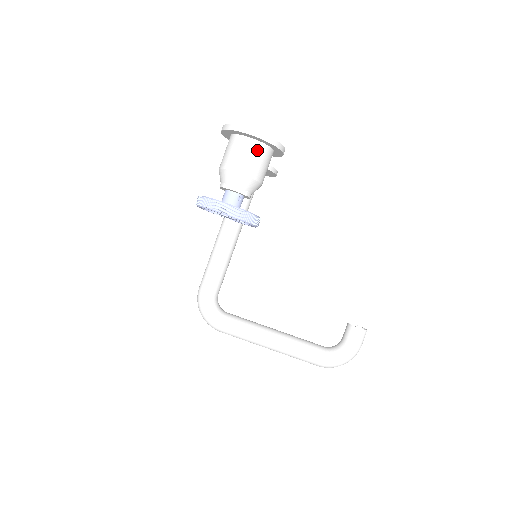
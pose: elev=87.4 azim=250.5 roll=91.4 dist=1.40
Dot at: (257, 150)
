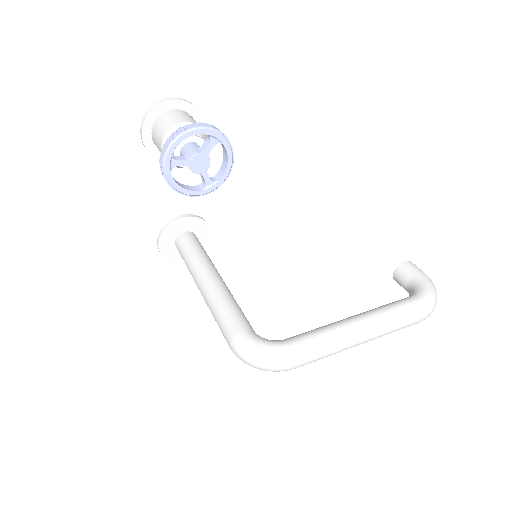
Dot at: (183, 113)
